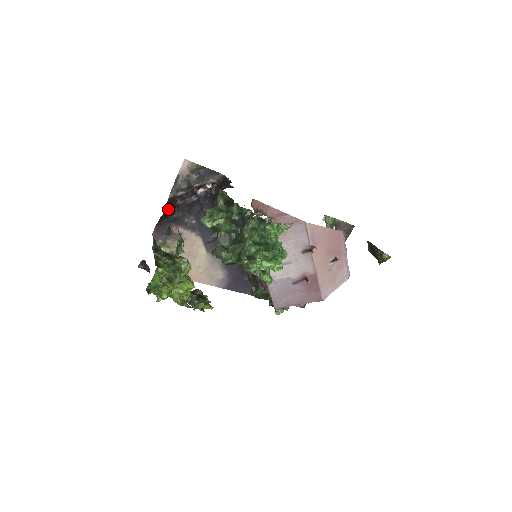
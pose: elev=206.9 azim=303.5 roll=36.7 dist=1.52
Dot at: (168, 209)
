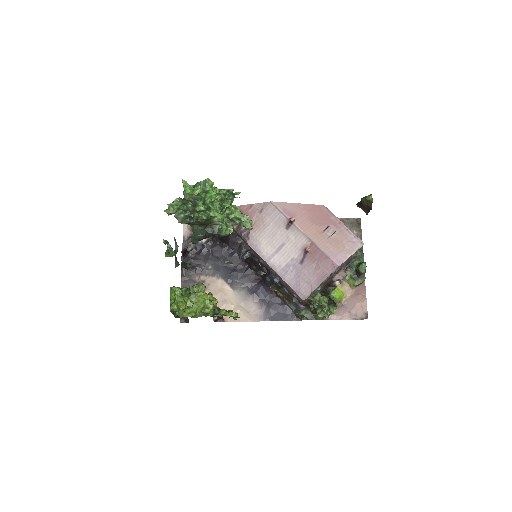
Dot at: (185, 263)
